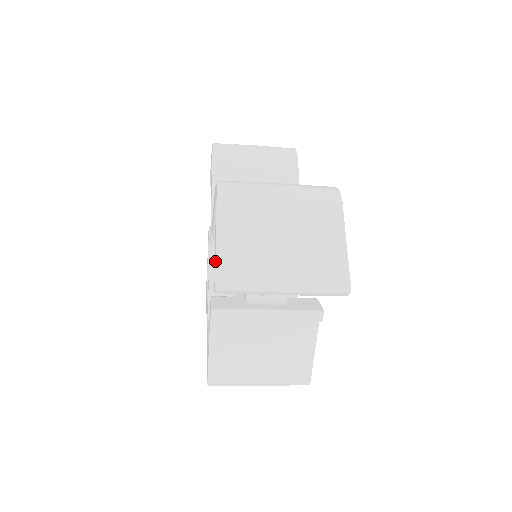
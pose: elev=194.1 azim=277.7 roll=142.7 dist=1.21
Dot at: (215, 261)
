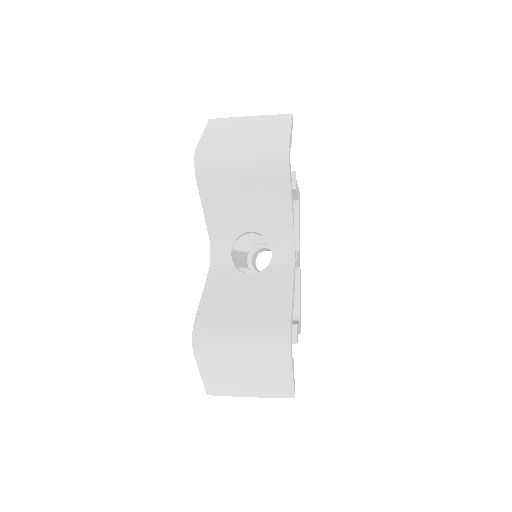
Dot at: occluded
